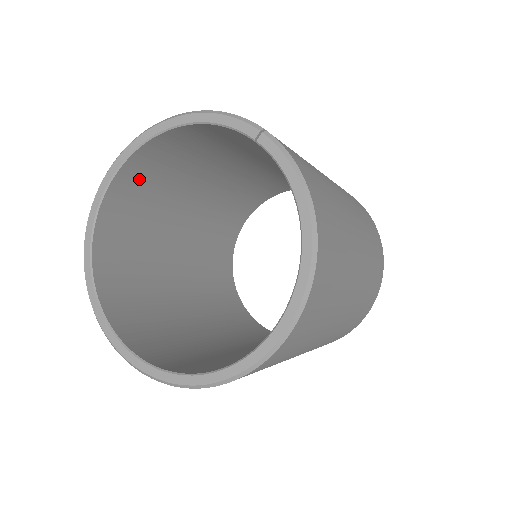
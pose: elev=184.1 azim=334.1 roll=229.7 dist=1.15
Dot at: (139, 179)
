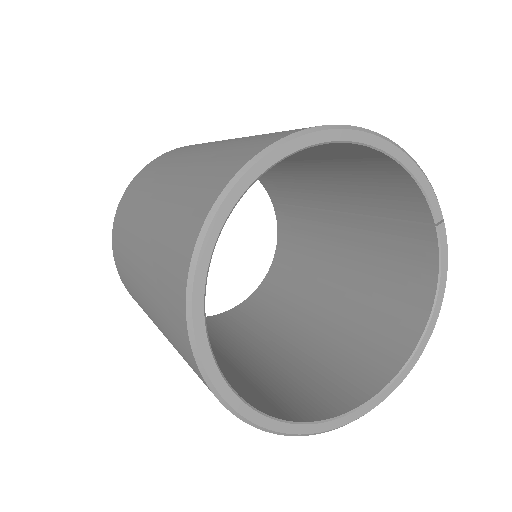
Dot at: occluded
